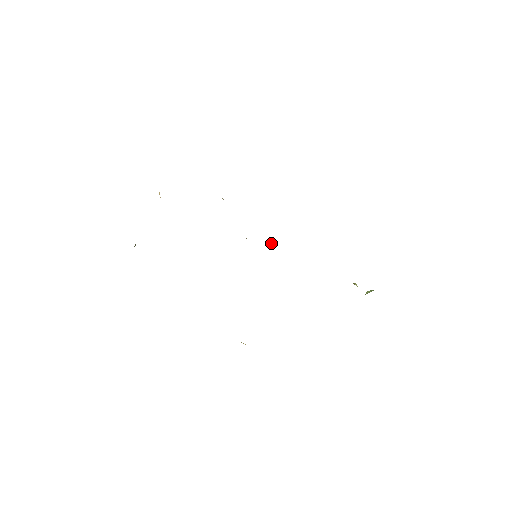
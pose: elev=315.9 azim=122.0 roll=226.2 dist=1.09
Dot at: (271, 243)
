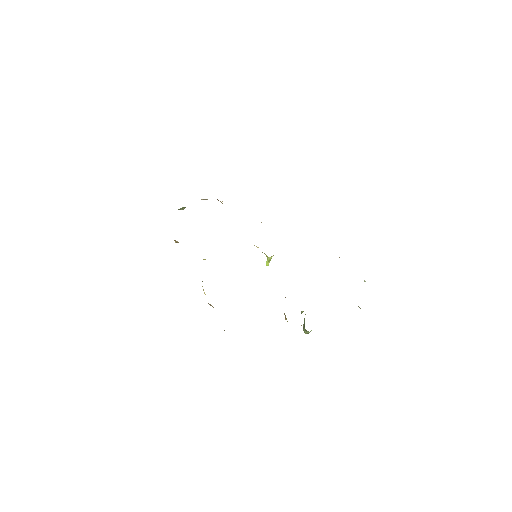
Dot at: (266, 264)
